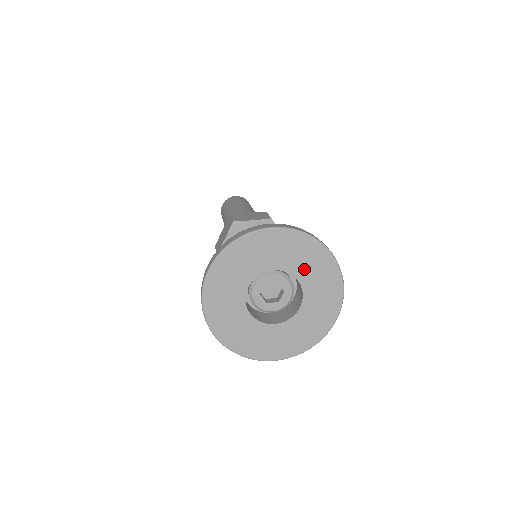
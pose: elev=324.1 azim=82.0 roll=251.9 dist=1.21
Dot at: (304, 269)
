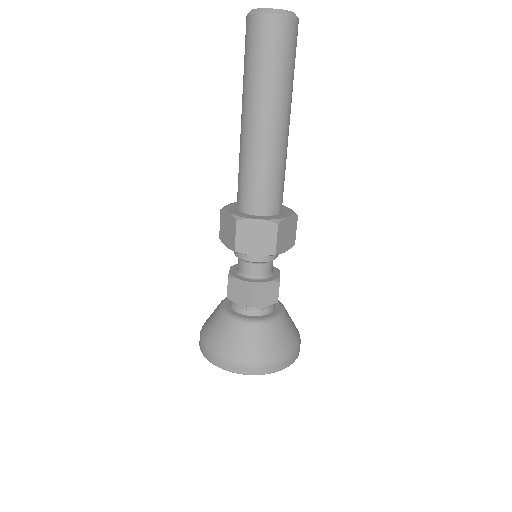
Dot at: occluded
